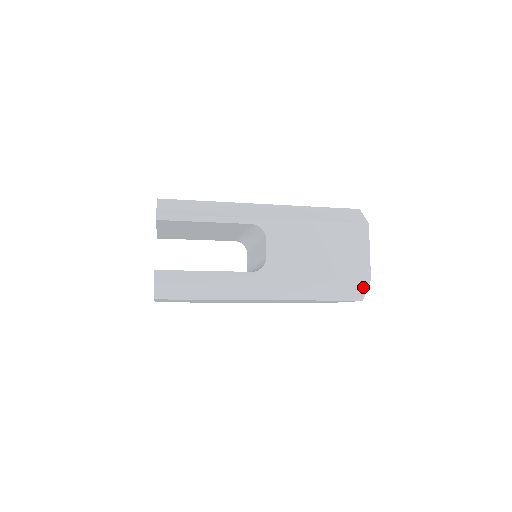
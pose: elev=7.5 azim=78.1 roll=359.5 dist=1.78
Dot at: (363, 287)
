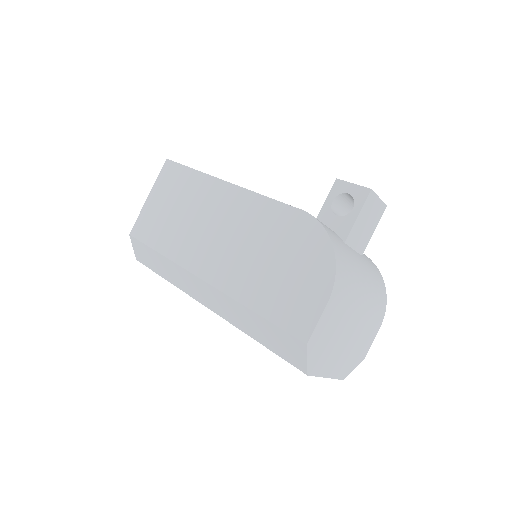
Dot at: occluded
